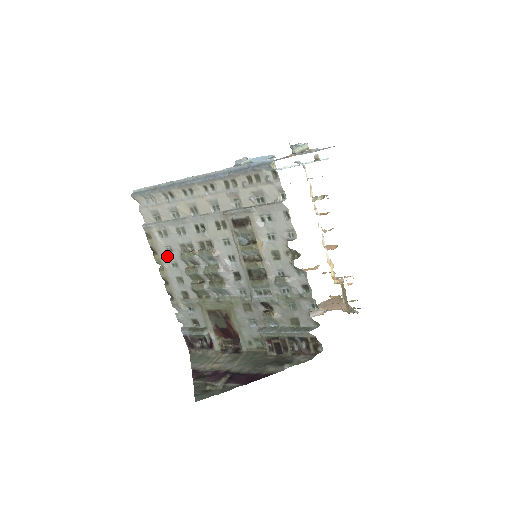
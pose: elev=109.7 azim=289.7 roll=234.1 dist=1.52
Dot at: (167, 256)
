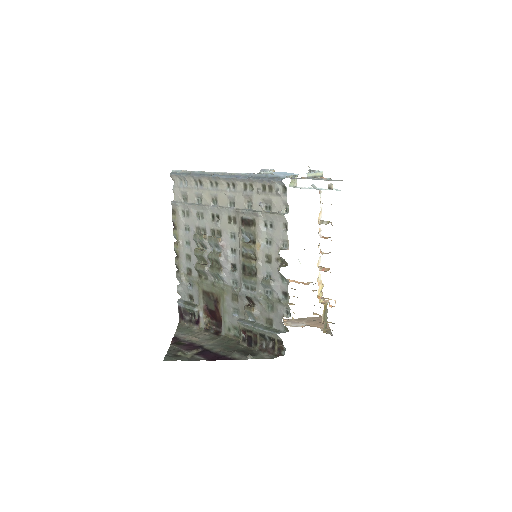
Dot at: (184, 234)
